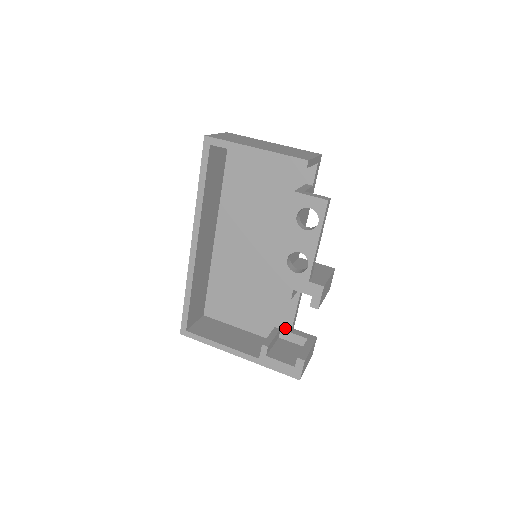
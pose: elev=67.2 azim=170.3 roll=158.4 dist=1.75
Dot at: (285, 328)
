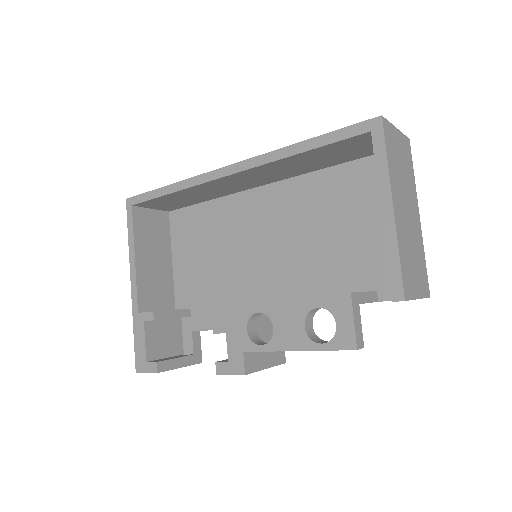
Dot at: (194, 322)
